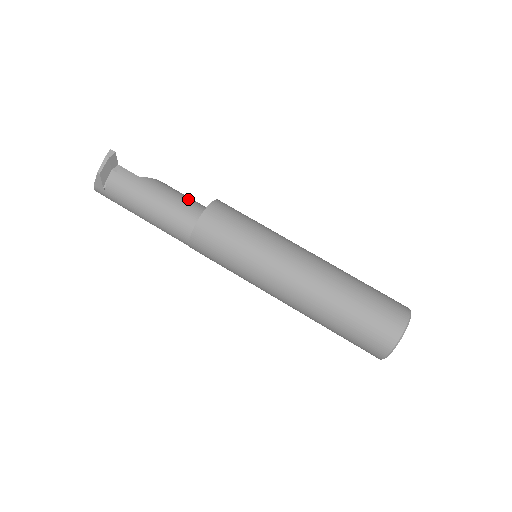
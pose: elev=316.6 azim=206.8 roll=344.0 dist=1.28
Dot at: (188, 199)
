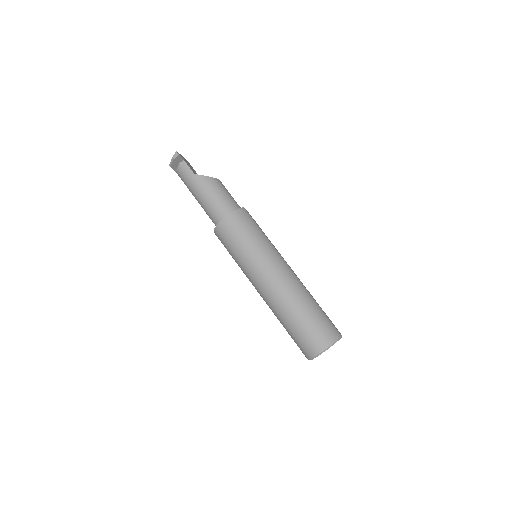
Dot at: (221, 200)
